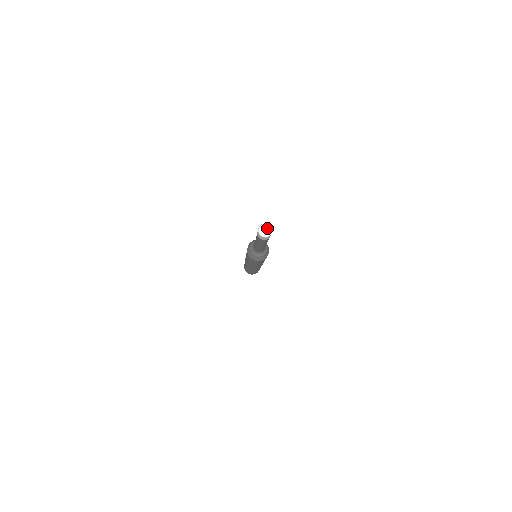
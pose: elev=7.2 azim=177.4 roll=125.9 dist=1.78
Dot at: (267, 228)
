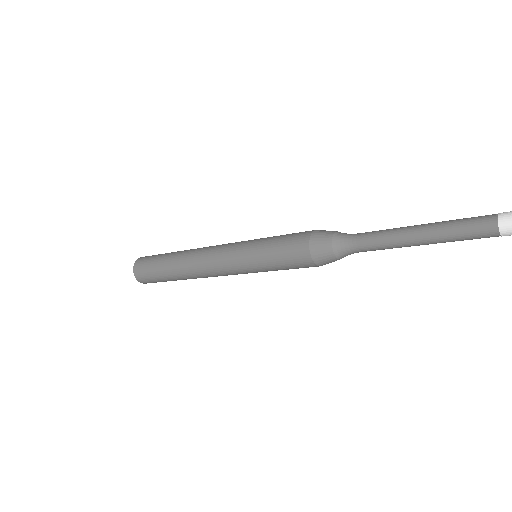
Dot at: out of frame
